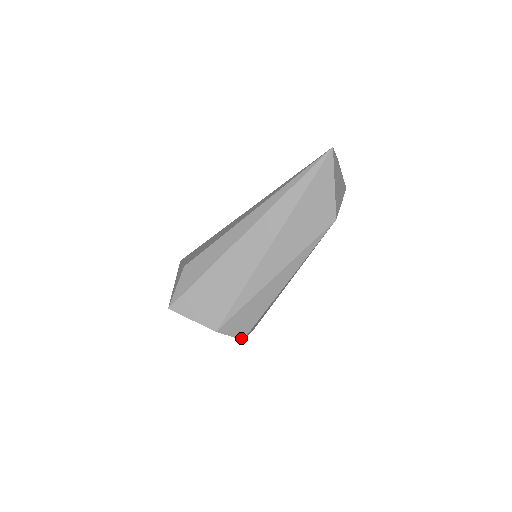
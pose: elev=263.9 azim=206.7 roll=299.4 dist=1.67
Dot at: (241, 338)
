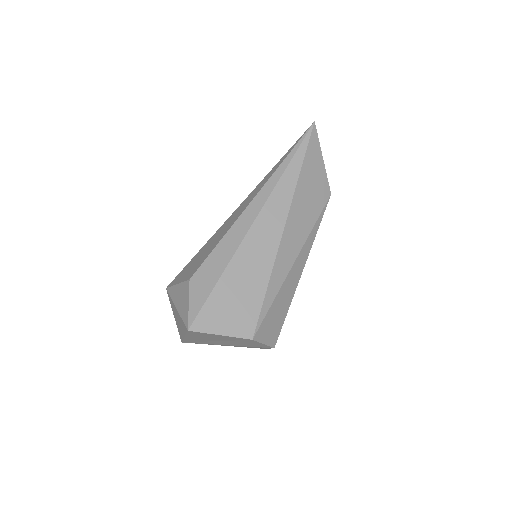
Dot at: (273, 345)
